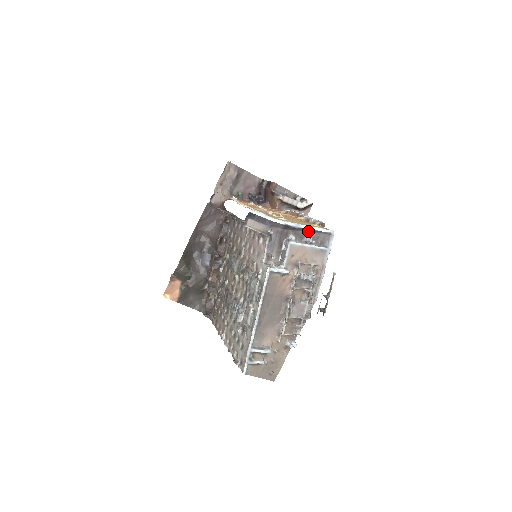
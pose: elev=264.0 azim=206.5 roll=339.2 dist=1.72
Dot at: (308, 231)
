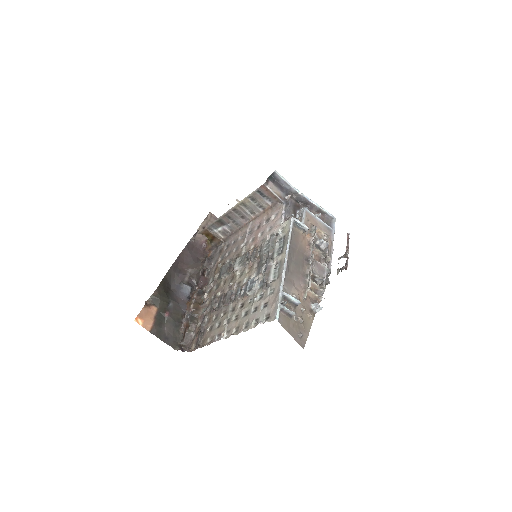
Dot at: (315, 209)
